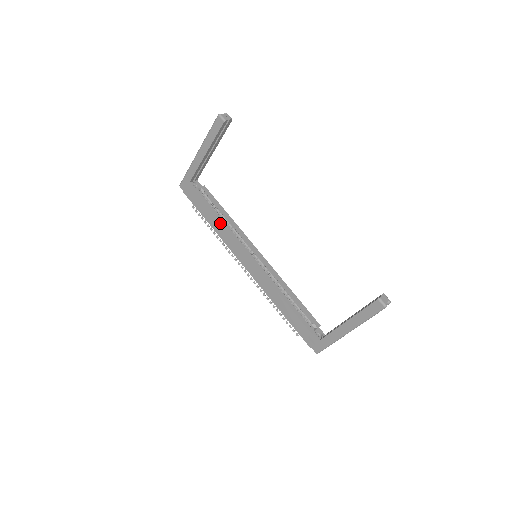
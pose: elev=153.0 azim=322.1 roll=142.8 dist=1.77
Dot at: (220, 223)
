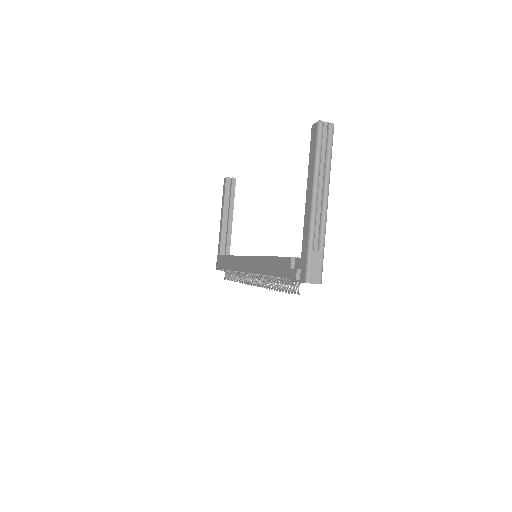
Dot at: (231, 256)
